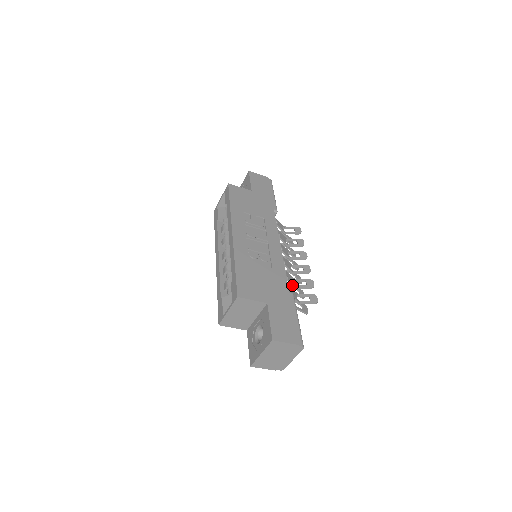
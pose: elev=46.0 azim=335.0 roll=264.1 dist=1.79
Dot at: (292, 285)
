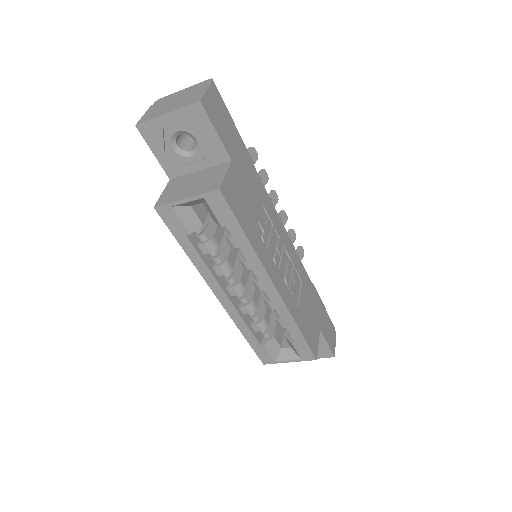
Dot at: occluded
